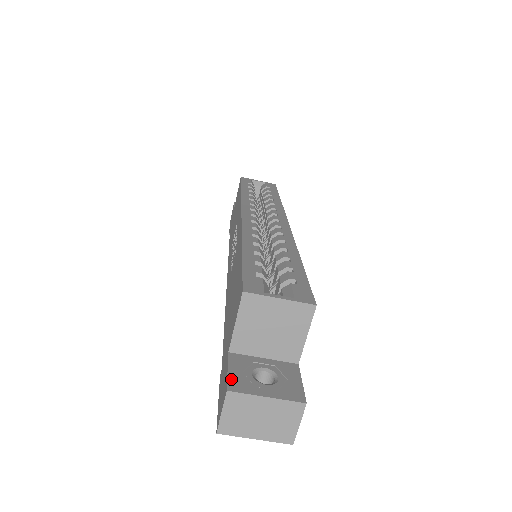
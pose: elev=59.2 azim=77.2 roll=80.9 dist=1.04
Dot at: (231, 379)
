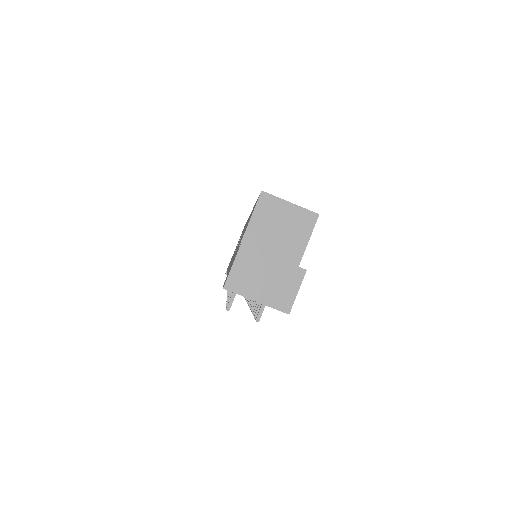
Dot at: occluded
